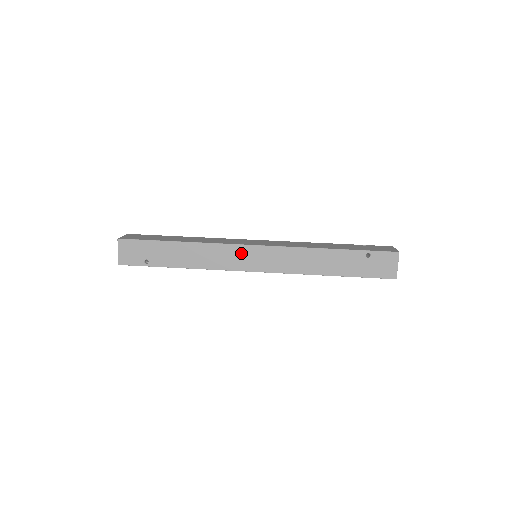
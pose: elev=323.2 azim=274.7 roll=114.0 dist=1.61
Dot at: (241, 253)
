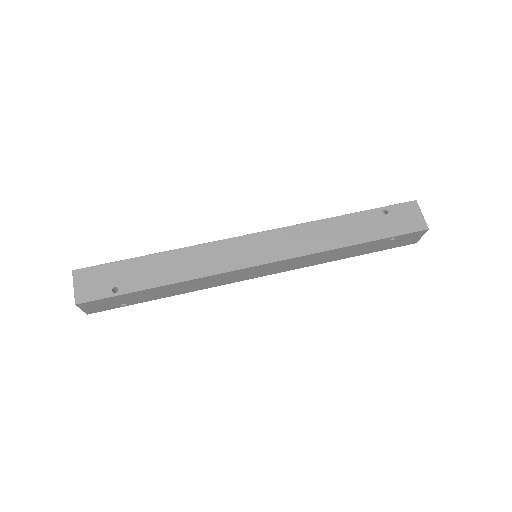
Dot at: (243, 273)
